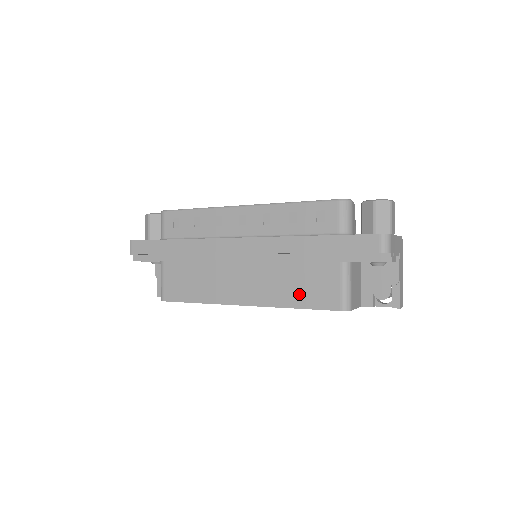
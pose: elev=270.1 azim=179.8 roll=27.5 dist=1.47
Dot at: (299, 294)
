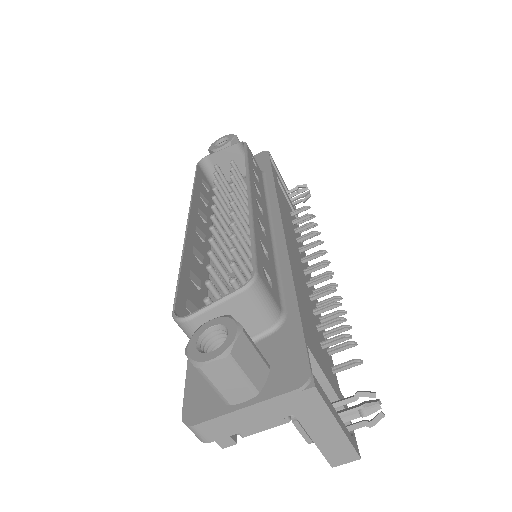
Dot at: occluded
